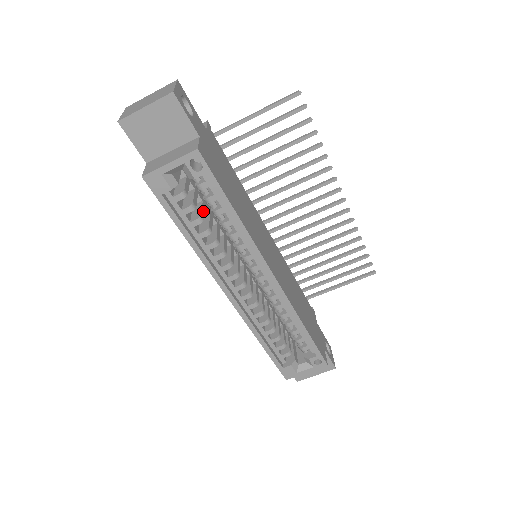
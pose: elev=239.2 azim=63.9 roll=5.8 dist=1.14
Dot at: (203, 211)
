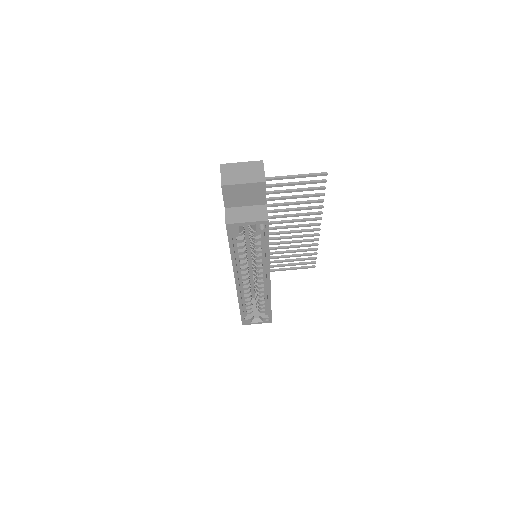
Dot at: occluded
